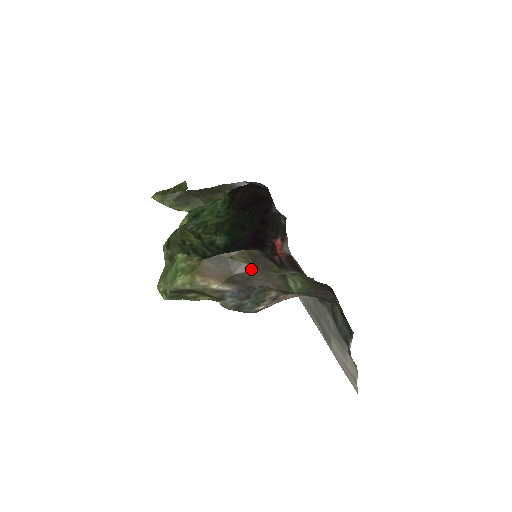
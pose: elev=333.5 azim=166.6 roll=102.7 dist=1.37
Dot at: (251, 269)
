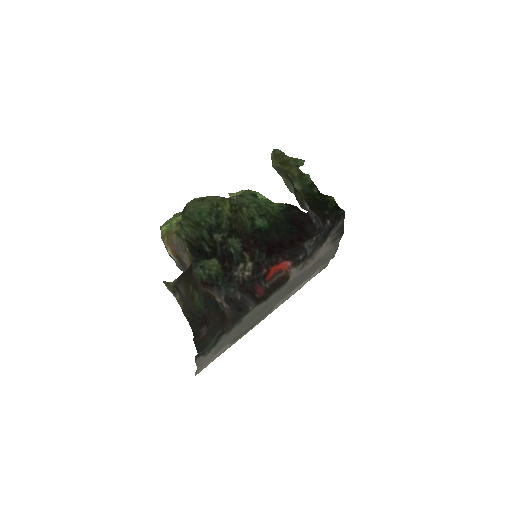
Dot at: occluded
